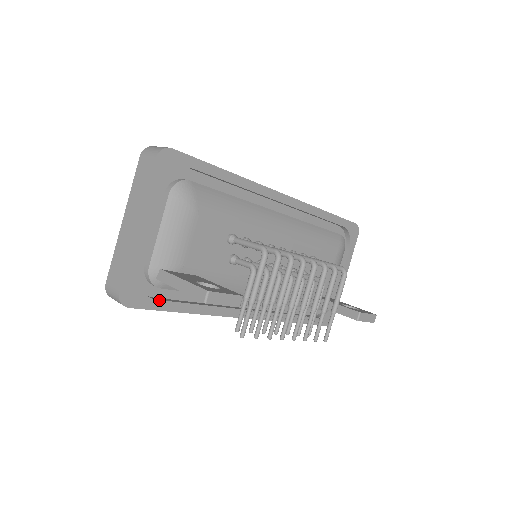
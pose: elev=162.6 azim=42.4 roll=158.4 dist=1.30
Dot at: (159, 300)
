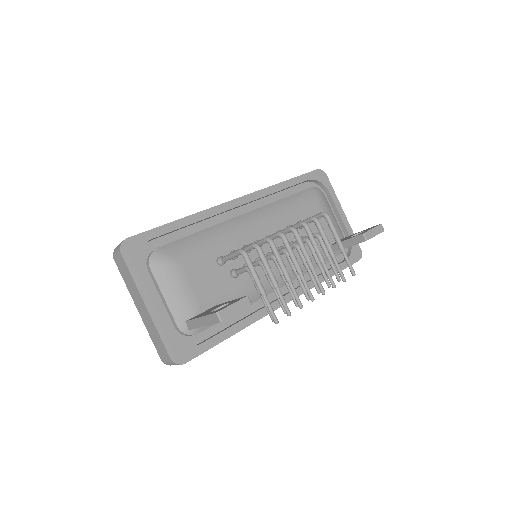
Dot at: (204, 342)
